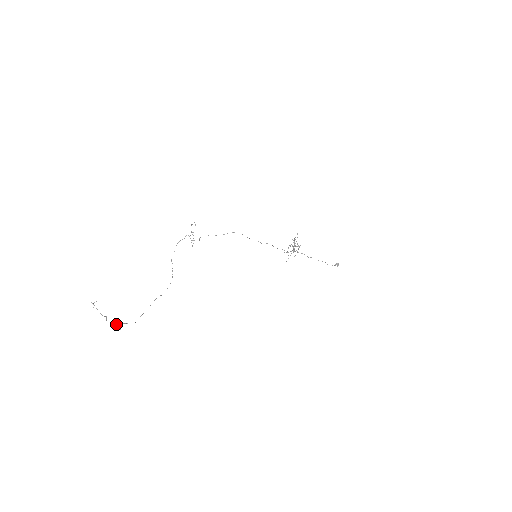
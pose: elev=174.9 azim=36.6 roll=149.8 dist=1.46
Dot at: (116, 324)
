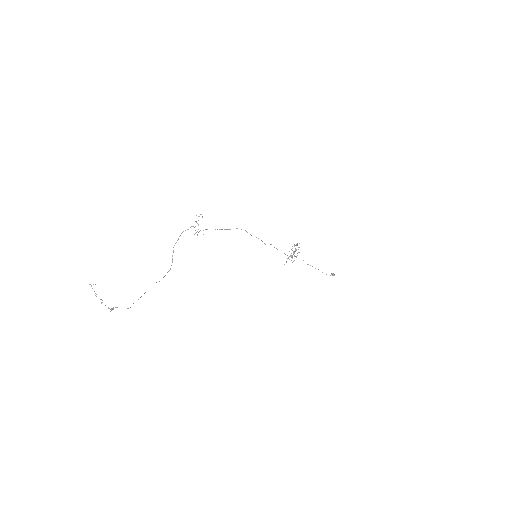
Dot at: occluded
